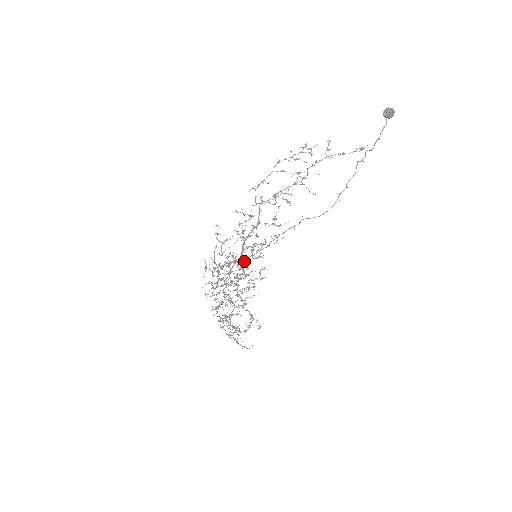
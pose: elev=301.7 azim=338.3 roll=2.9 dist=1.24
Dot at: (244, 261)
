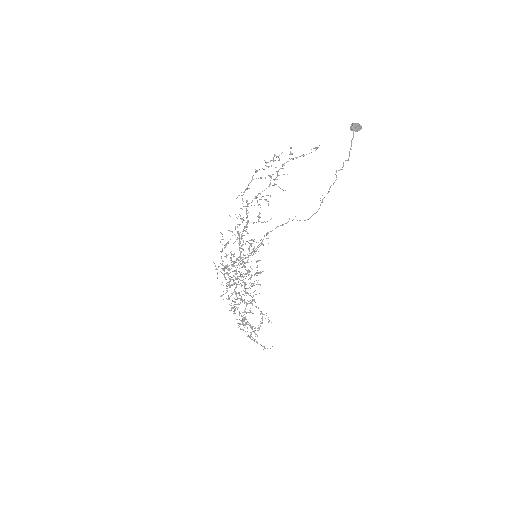
Dot at: (242, 257)
